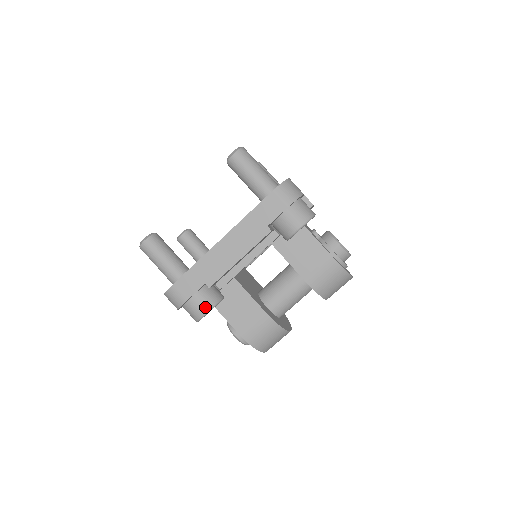
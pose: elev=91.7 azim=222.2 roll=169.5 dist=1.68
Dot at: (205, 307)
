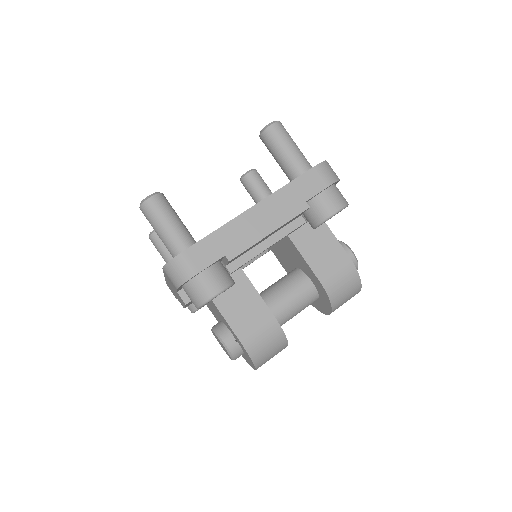
Dot at: (218, 286)
